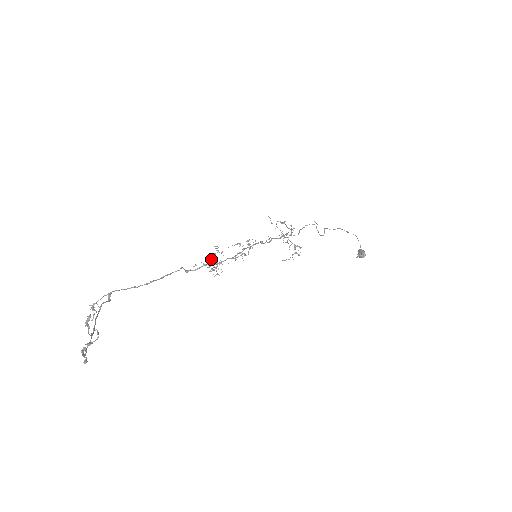
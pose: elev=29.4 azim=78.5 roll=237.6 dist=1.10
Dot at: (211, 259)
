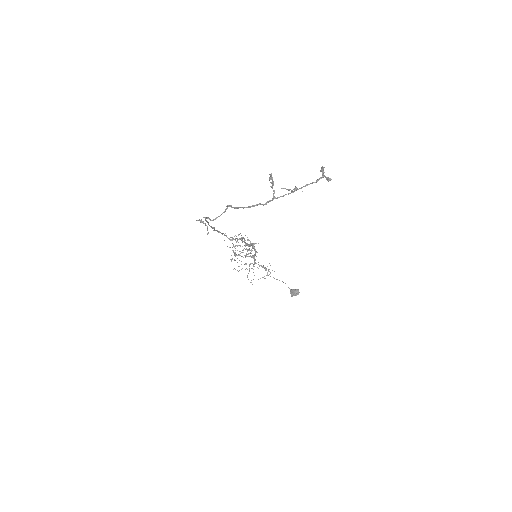
Dot at: occluded
